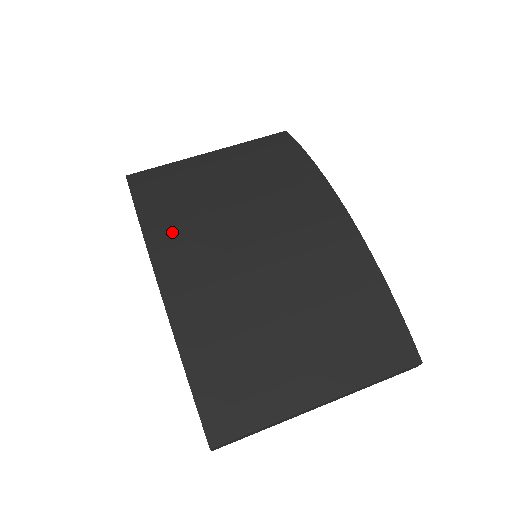
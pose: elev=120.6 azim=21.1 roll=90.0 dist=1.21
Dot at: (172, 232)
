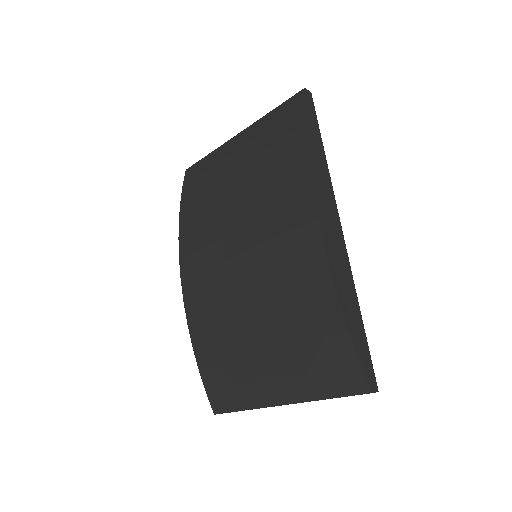
Dot at: (193, 238)
